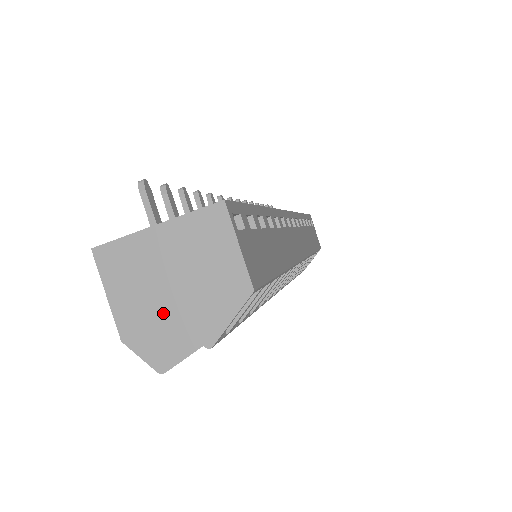
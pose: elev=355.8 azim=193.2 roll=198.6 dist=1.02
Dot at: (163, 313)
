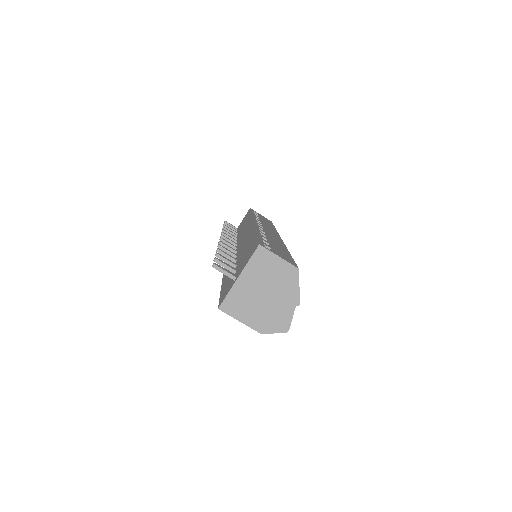
Dot at: (270, 308)
